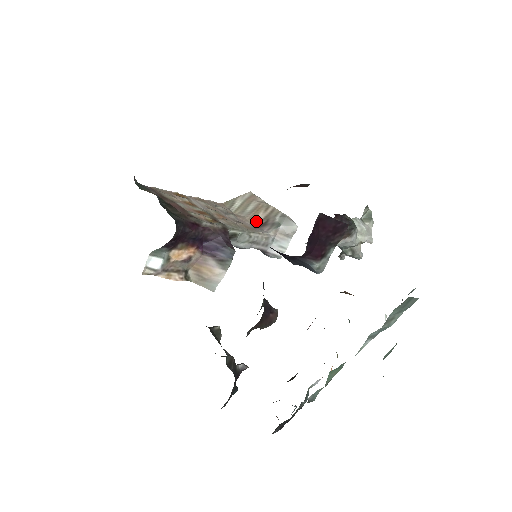
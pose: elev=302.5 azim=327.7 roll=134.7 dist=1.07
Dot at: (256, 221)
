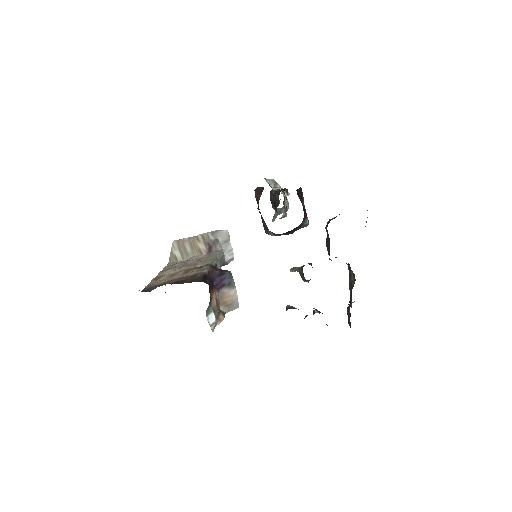
Dot at: (203, 251)
